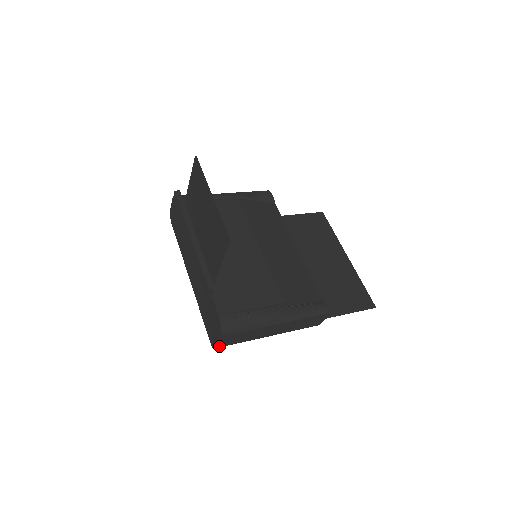
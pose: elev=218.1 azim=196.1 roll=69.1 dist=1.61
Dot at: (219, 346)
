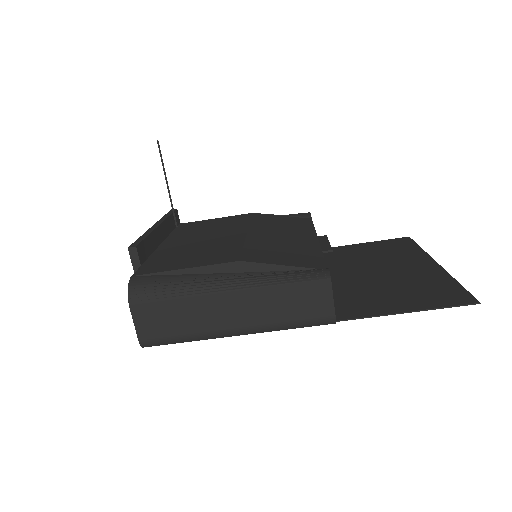
Dot at: (145, 338)
